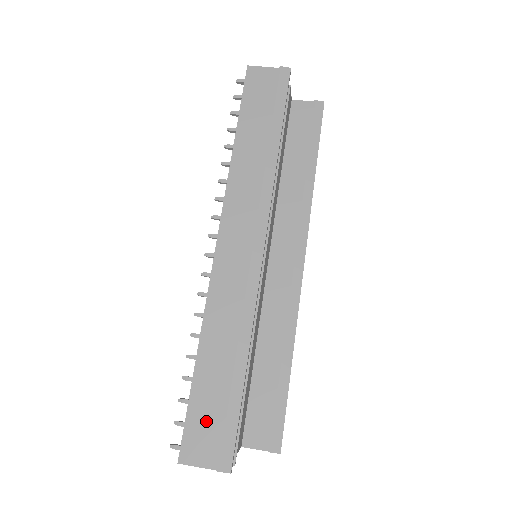
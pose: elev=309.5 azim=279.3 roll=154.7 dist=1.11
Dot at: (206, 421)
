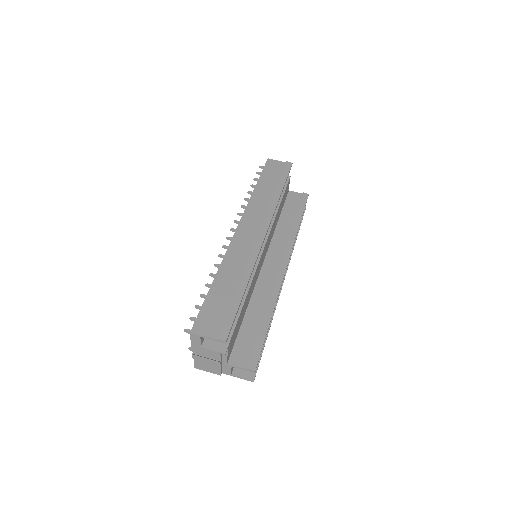
Dot at: (214, 312)
